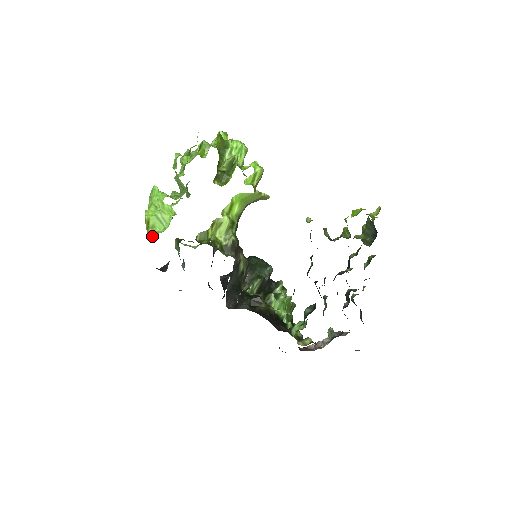
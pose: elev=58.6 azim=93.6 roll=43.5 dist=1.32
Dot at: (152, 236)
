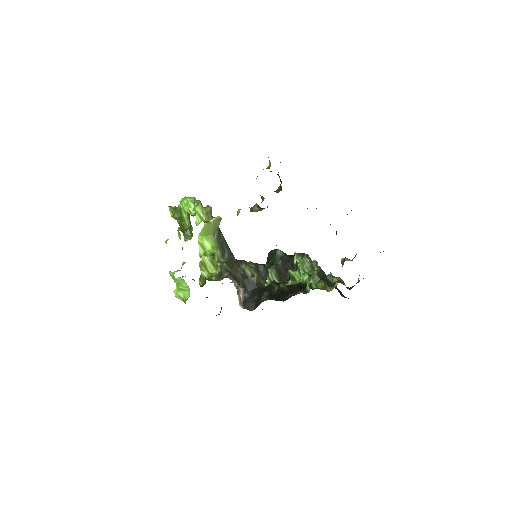
Dot at: occluded
